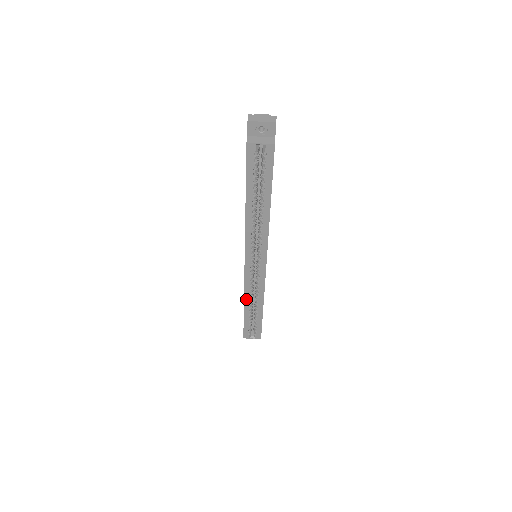
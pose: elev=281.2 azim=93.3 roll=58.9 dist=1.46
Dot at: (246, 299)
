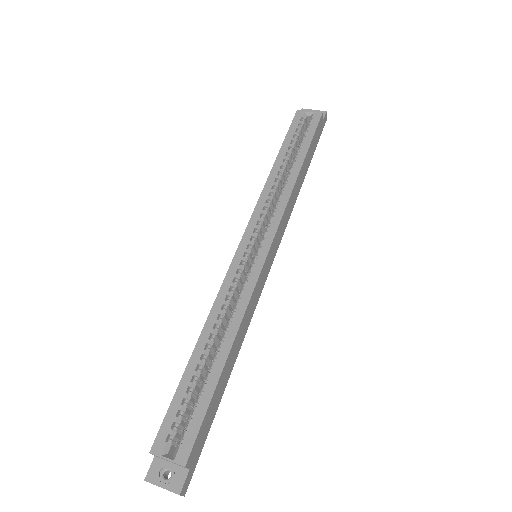
Dot at: (209, 322)
